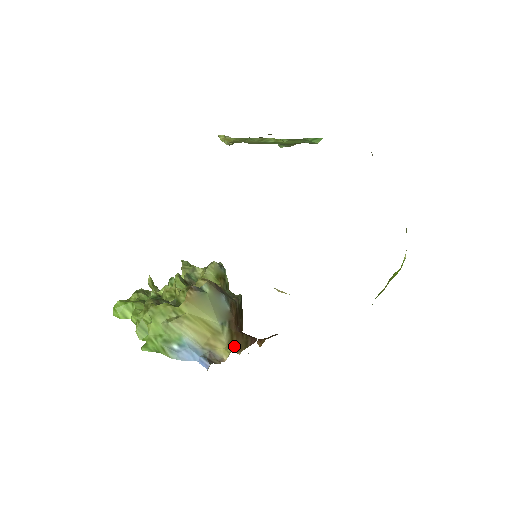
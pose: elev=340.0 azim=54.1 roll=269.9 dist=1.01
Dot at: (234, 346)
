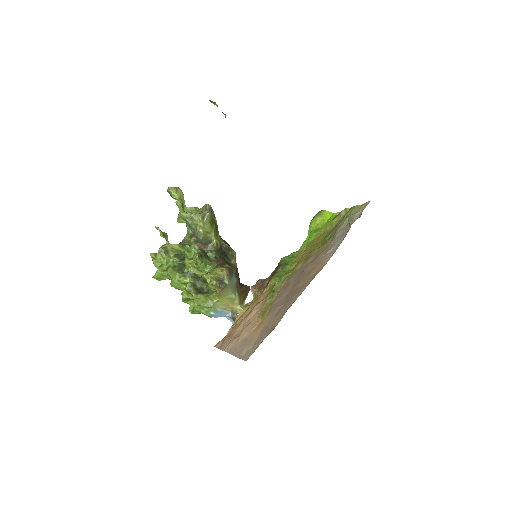
Dot at: (242, 302)
